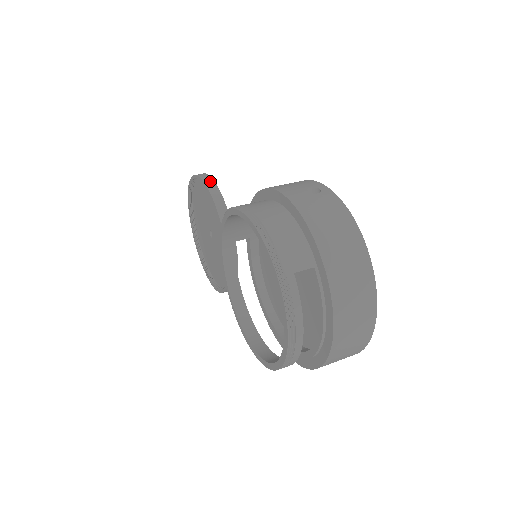
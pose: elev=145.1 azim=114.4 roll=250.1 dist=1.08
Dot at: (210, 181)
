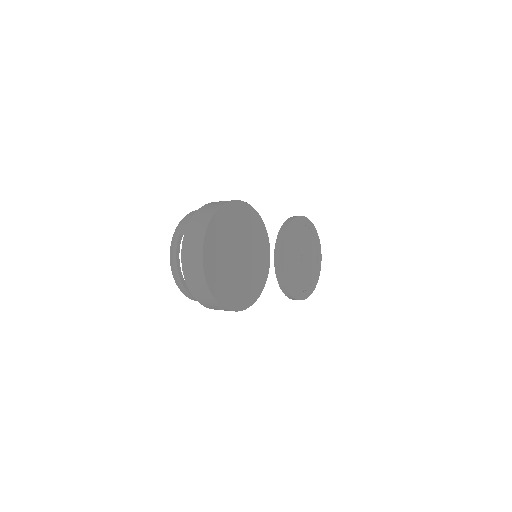
Dot at: (292, 218)
